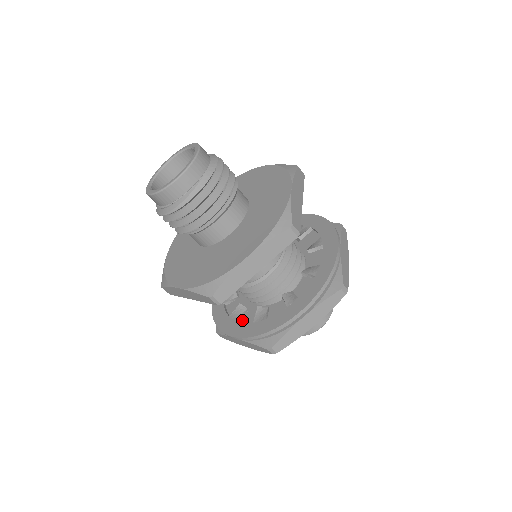
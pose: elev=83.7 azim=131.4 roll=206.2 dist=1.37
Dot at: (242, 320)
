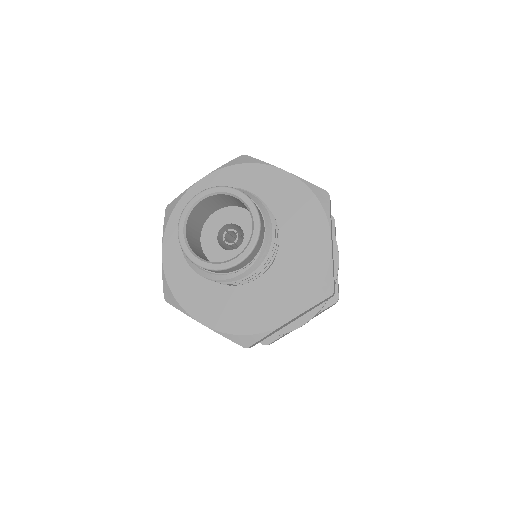
Dot at: occluded
